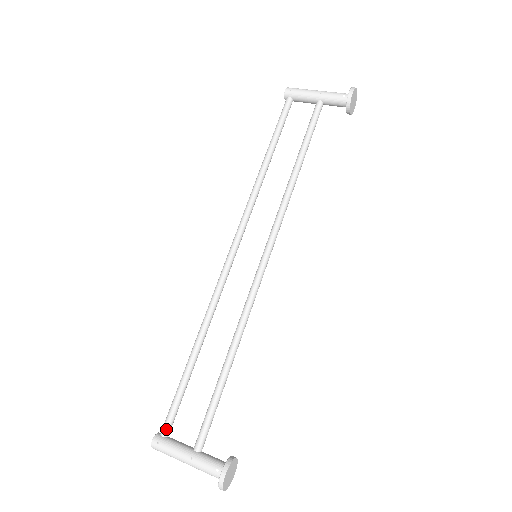
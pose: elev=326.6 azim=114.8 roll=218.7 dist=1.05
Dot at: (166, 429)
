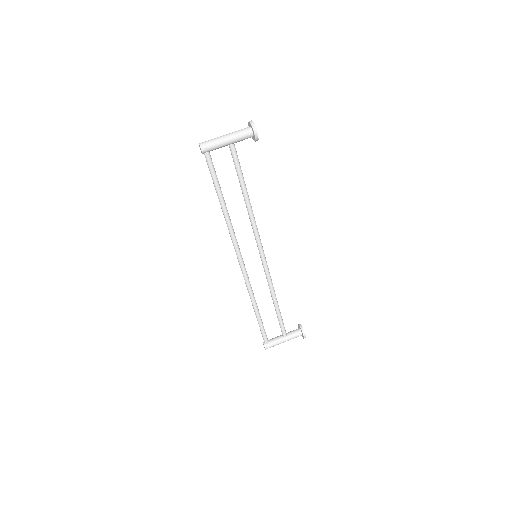
Dot at: (267, 341)
